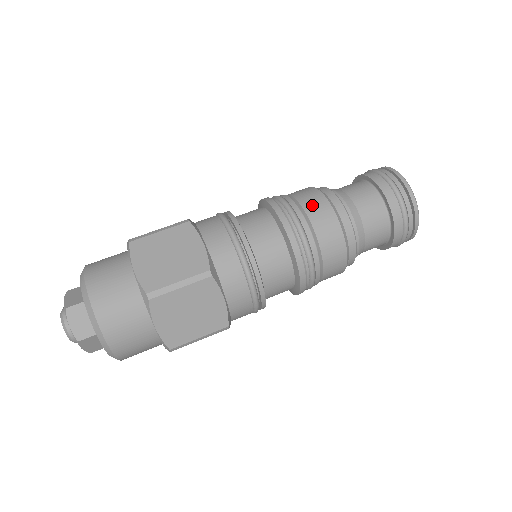
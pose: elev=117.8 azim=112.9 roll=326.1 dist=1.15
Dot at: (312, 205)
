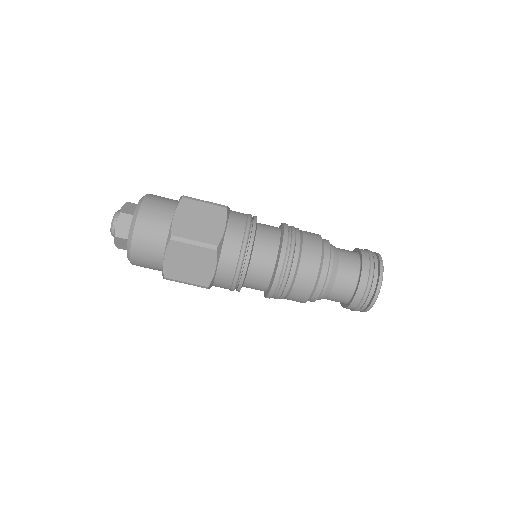
Dot at: (301, 284)
